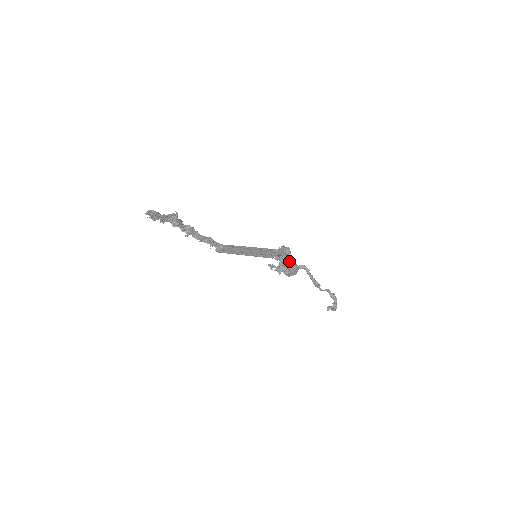
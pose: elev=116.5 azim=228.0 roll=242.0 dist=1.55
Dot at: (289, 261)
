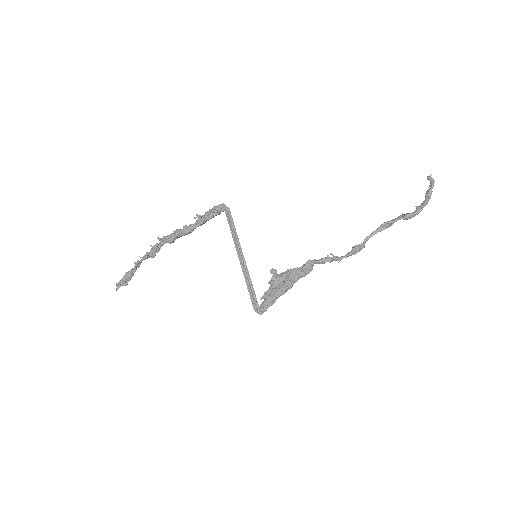
Dot at: (286, 290)
